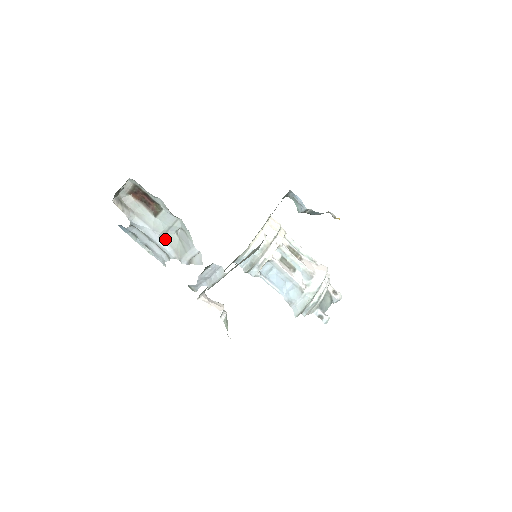
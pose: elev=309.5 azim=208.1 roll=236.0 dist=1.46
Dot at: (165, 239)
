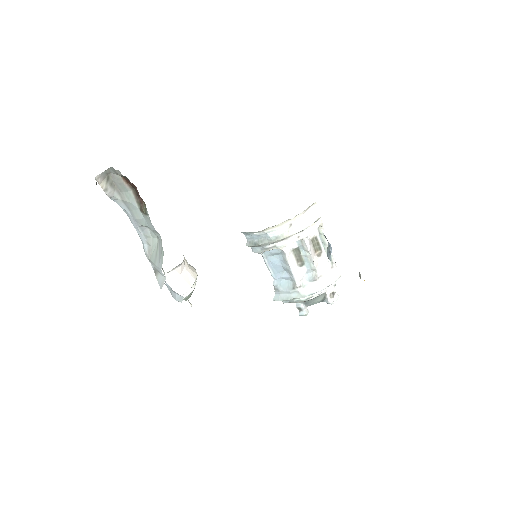
Dot at: (144, 232)
